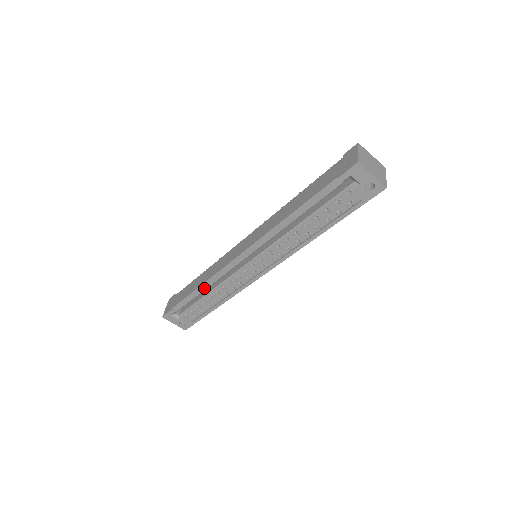
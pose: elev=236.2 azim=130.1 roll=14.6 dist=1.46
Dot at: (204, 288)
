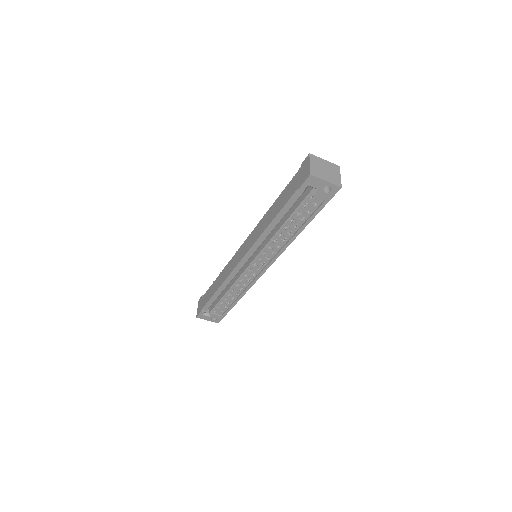
Dot at: (222, 290)
